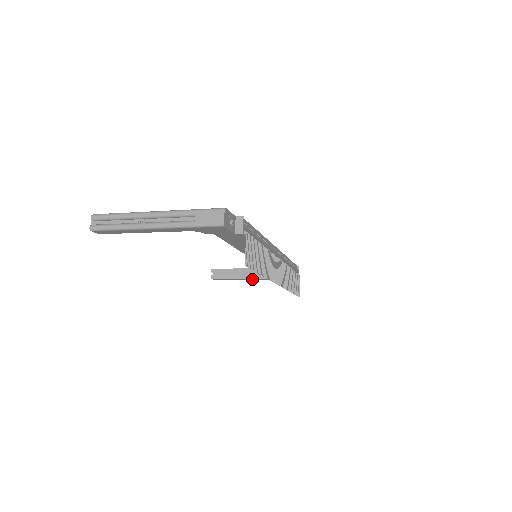
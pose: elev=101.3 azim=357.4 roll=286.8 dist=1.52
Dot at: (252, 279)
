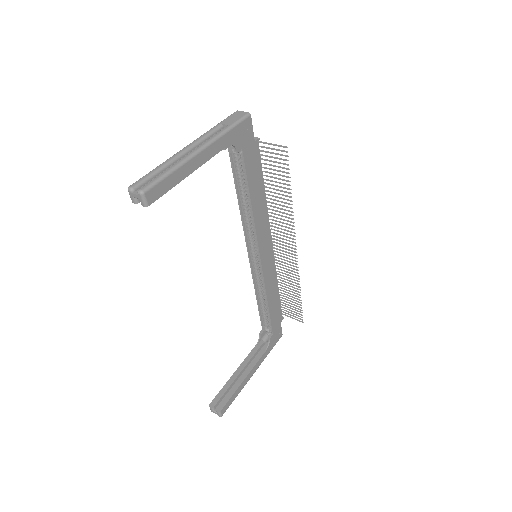
Dot at: (252, 370)
